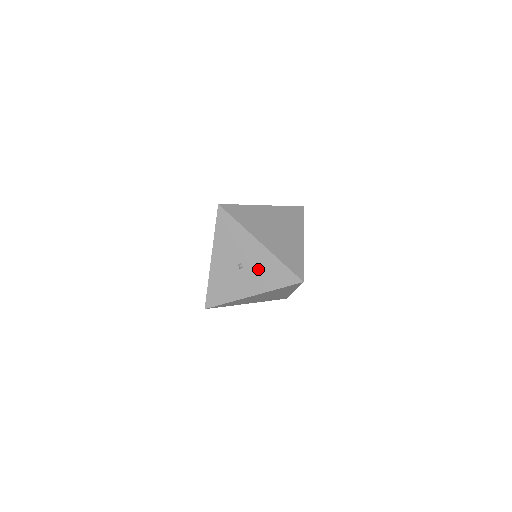
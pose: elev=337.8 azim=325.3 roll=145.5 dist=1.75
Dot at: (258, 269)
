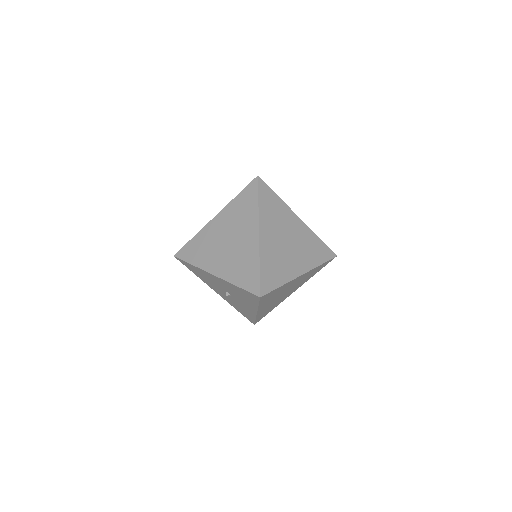
Dot at: (235, 294)
